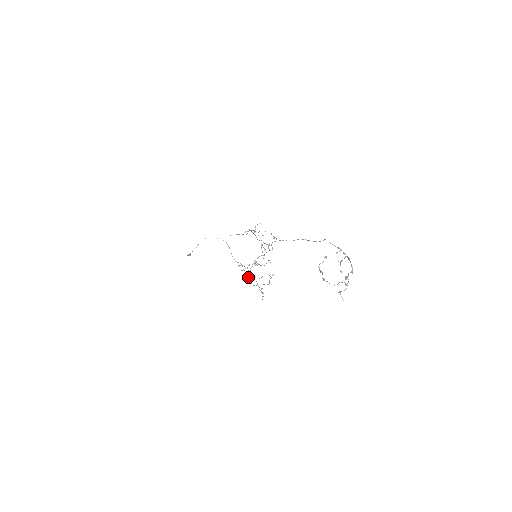
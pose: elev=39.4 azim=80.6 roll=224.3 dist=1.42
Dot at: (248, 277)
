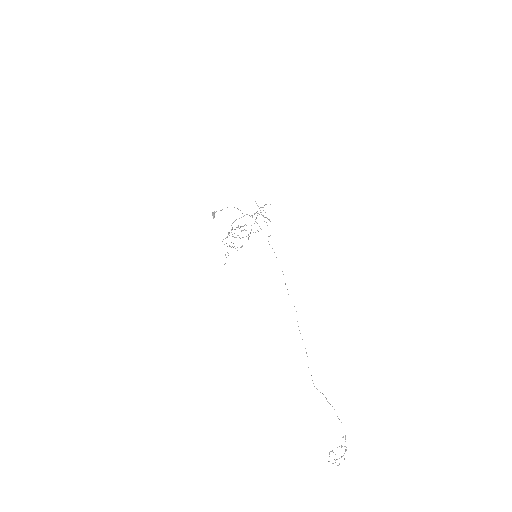
Dot at: occluded
